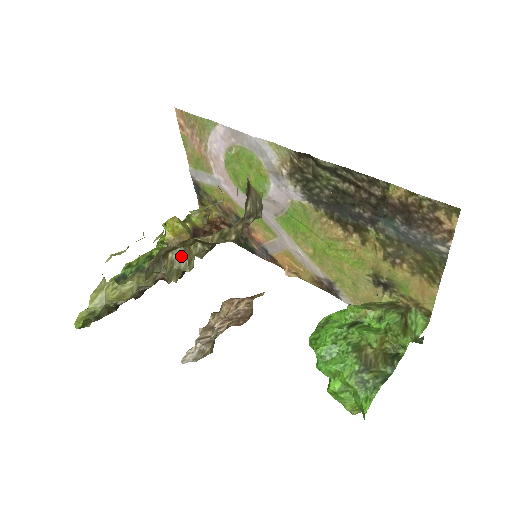
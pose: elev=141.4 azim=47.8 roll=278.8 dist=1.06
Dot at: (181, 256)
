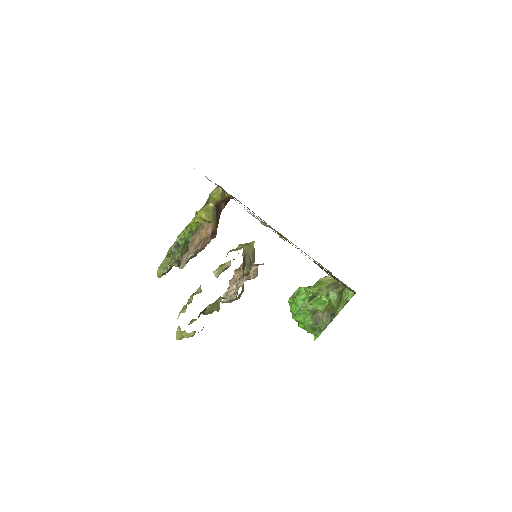
Dot at: (213, 307)
